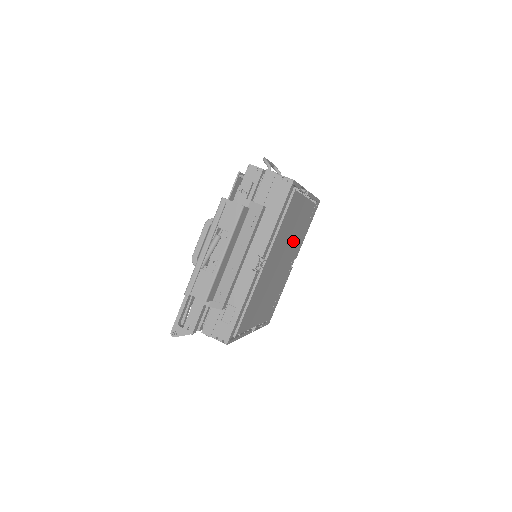
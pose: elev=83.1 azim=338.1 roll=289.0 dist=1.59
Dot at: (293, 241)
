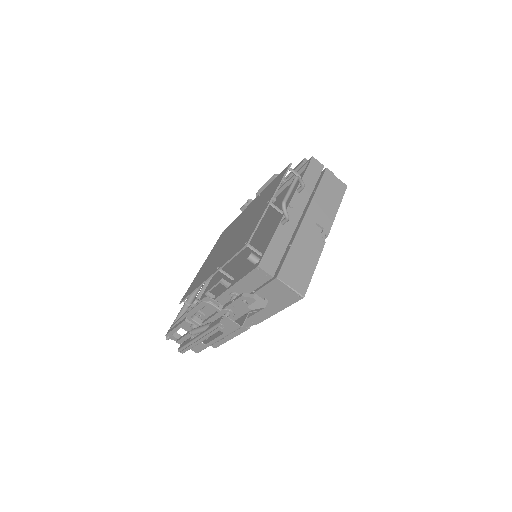
Dot at: occluded
